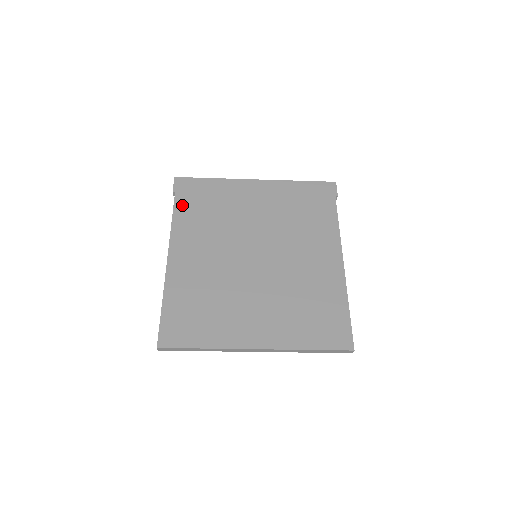
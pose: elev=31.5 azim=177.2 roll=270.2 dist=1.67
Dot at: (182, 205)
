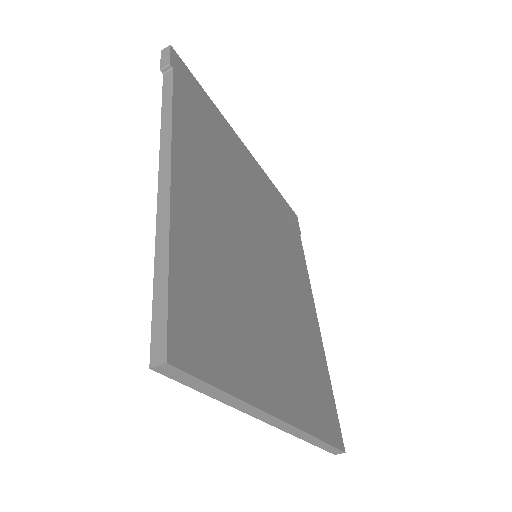
Dot at: (183, 98)
